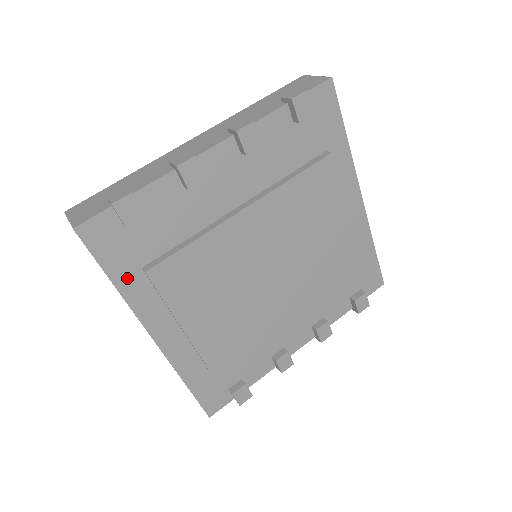
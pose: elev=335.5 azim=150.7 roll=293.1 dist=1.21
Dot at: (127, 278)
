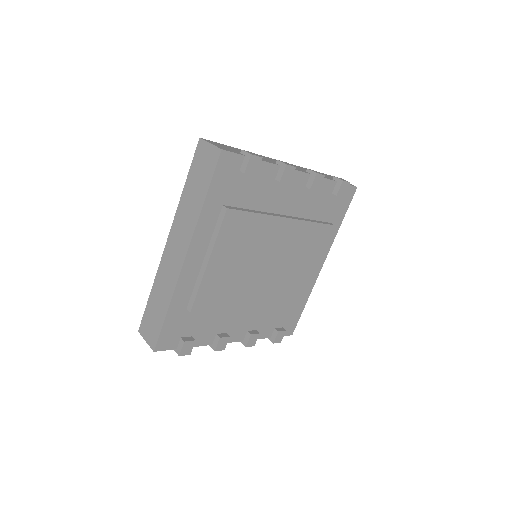
Dot at: (212, 204)
